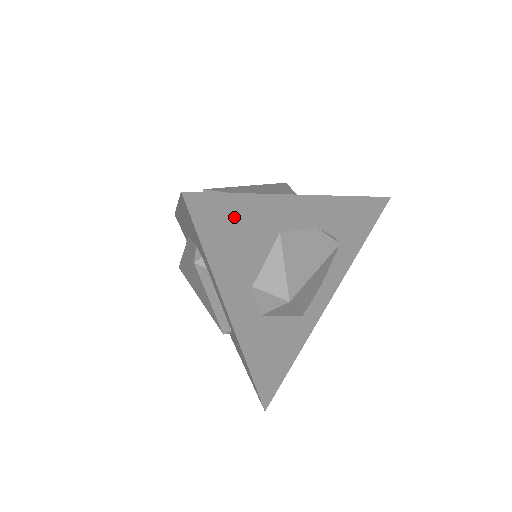
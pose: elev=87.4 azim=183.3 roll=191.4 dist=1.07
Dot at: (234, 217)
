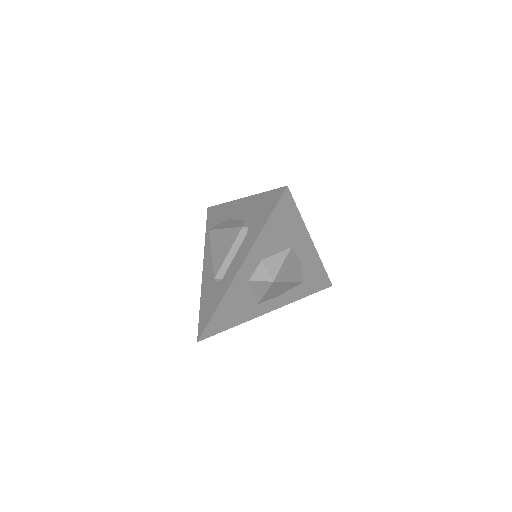
Dot at: (288, 218)
